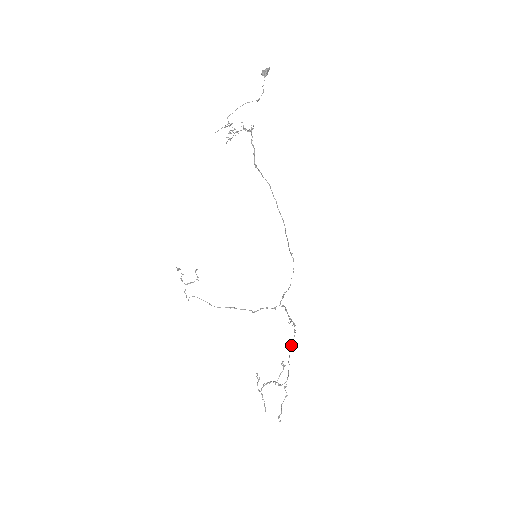
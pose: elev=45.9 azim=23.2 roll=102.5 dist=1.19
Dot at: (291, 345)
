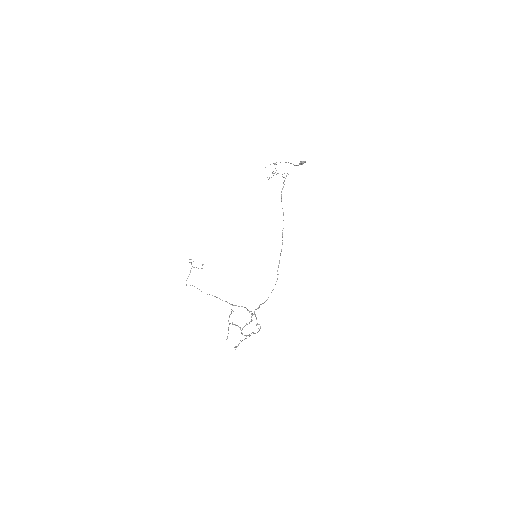
Dot at: (255, 333)
